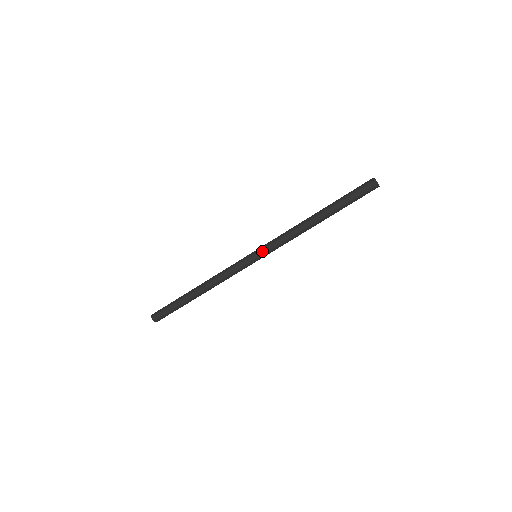
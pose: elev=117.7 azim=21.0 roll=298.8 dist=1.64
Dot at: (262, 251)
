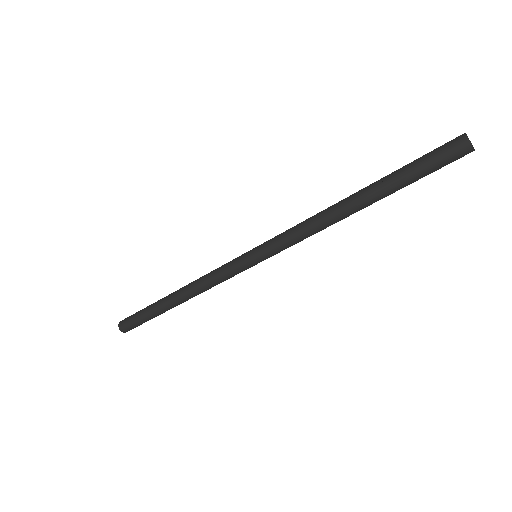
Dot at: (262, 245)
